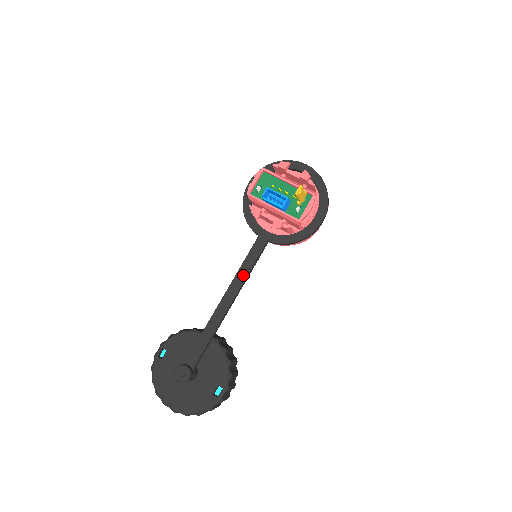
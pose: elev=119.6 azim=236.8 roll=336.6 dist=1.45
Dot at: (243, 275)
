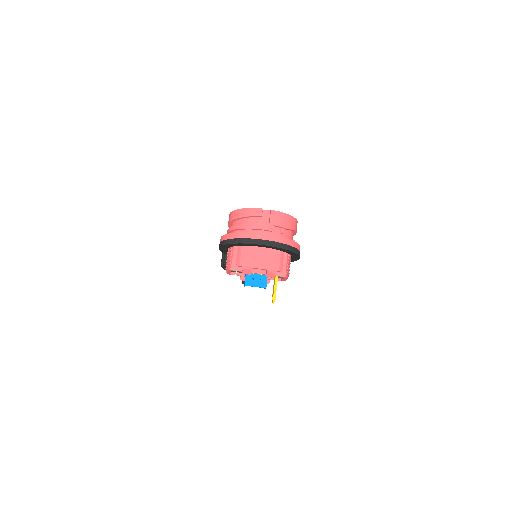
Dot at: occluded
